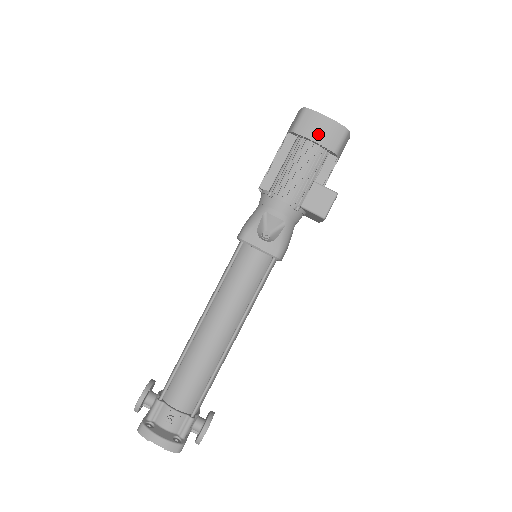
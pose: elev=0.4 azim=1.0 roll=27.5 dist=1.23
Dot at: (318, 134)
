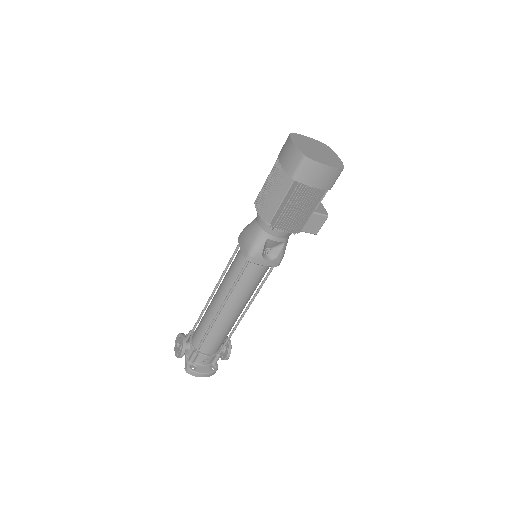
Dot at: (318, 181)
